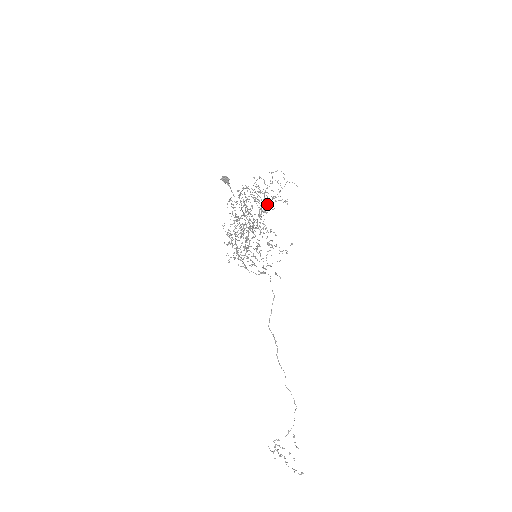
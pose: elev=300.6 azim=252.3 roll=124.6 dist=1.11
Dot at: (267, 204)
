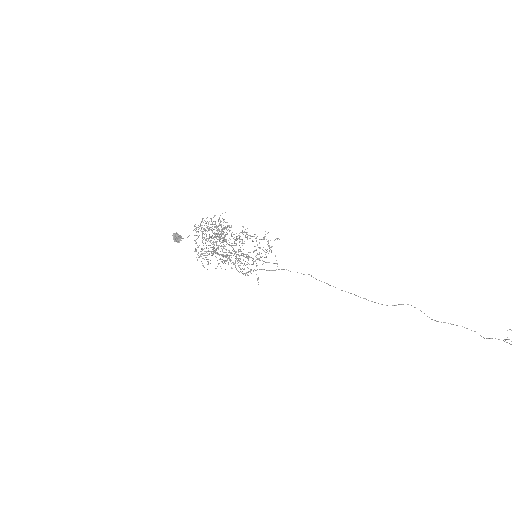
Dot at: occluded
